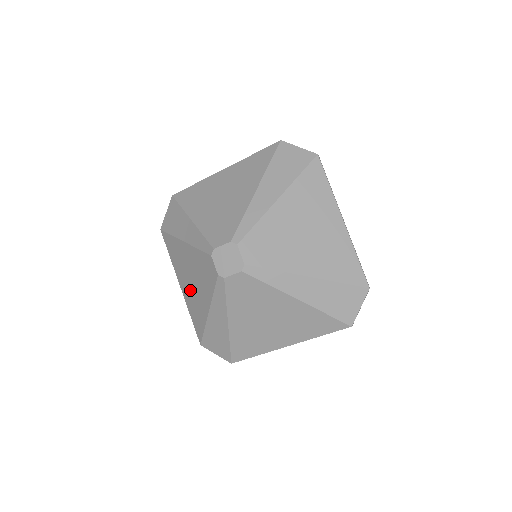
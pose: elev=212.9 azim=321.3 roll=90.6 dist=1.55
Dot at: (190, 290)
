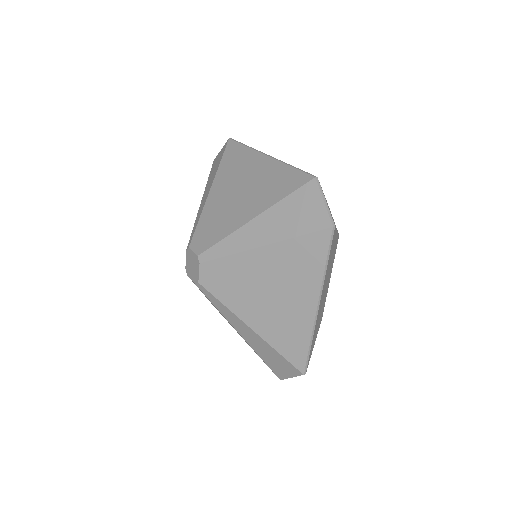
Dot at: occluded
